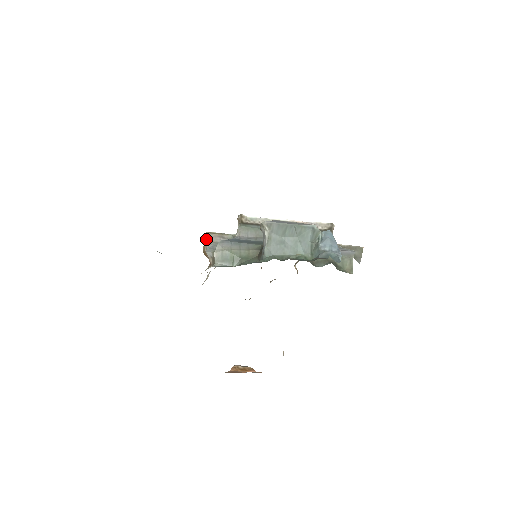
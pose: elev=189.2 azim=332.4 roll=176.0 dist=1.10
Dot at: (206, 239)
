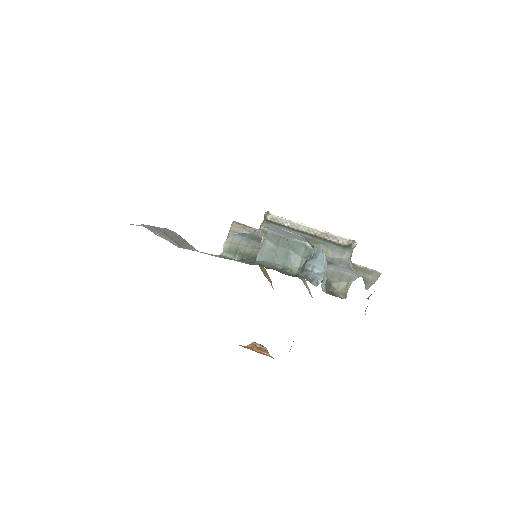
Dot at: (231, 228)
